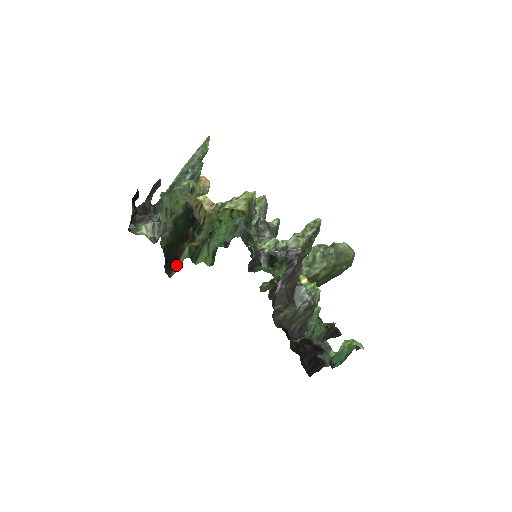
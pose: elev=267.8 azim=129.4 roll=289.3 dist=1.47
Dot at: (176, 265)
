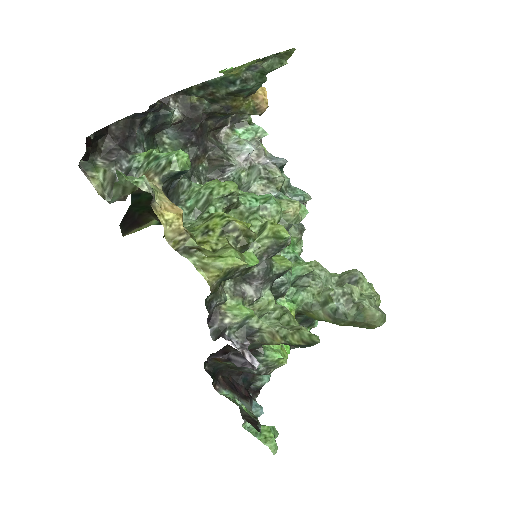
Dot at: (135, 229)
